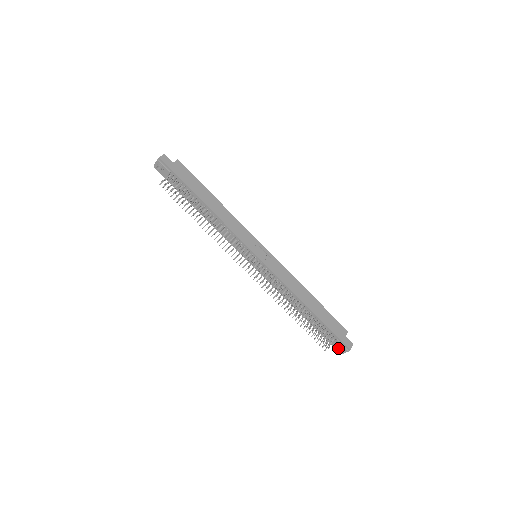
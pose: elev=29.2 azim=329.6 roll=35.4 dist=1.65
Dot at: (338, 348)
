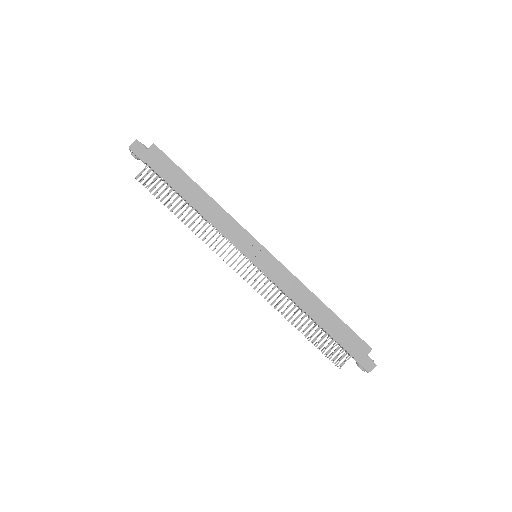
Dot at: (357, 365)
